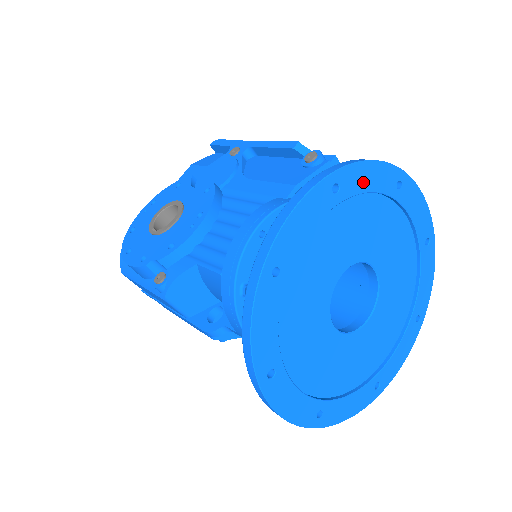
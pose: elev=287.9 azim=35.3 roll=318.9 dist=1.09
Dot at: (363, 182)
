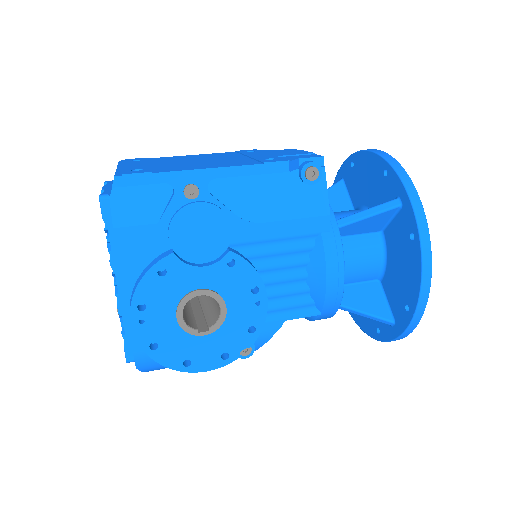
Dot at: occluded
